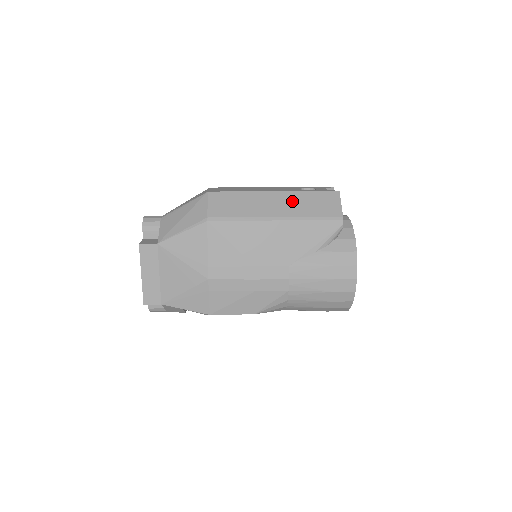
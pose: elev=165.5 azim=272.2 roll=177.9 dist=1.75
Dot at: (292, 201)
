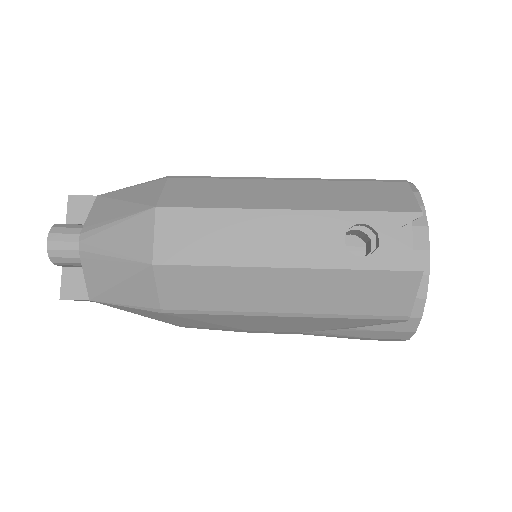
Dot at: (320, 288)
